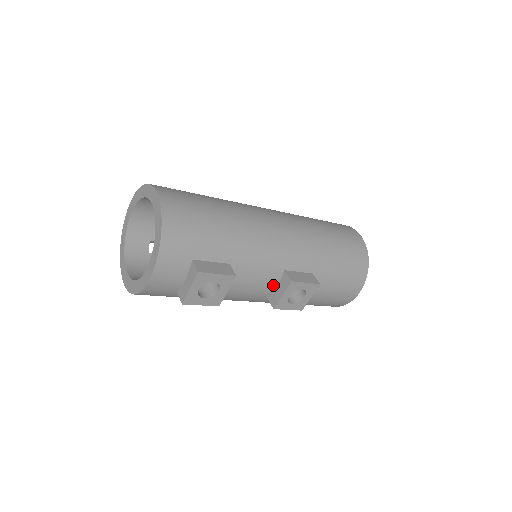
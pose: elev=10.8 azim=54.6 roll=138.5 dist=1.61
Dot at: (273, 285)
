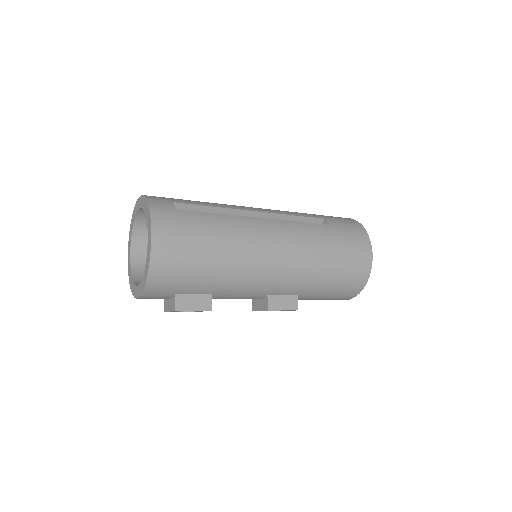
Dot at: occluded
